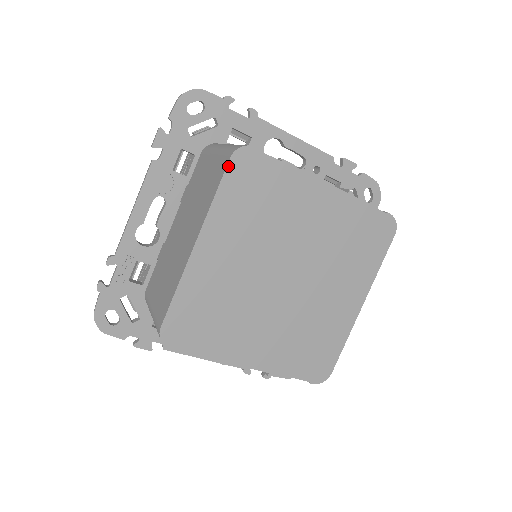
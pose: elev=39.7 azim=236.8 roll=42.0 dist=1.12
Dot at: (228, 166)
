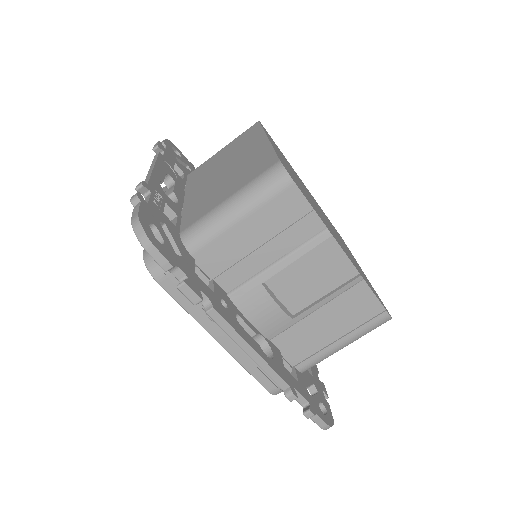
Dot at: (260, 123)
